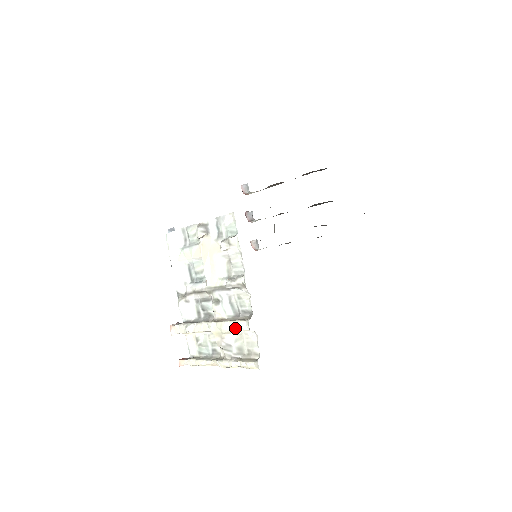
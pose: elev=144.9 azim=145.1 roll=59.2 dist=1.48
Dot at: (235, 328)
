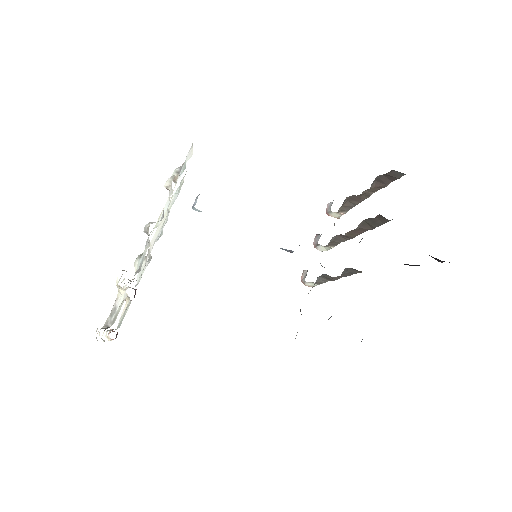
Dot at: occluded
